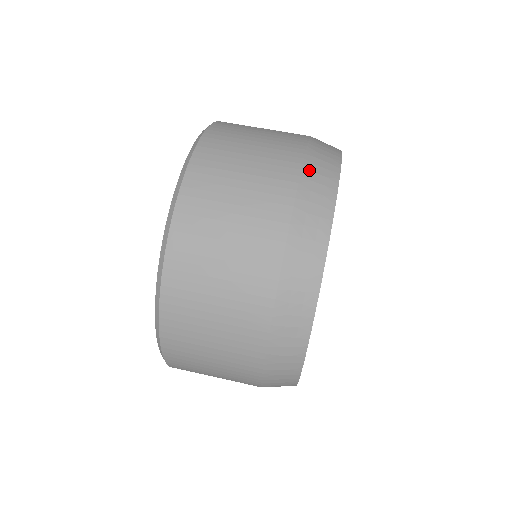
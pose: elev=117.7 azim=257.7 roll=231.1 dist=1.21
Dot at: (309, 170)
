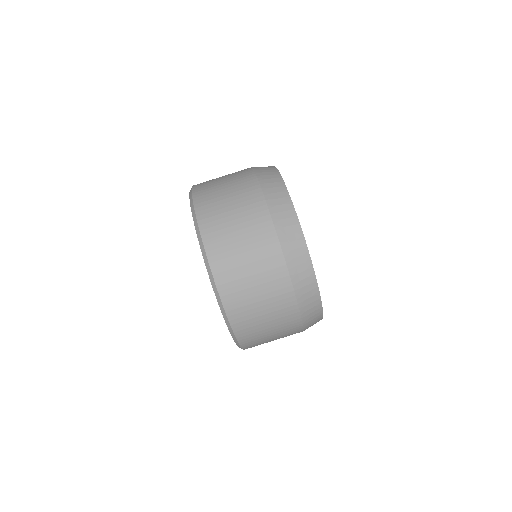
Dot at: (285, 244)
